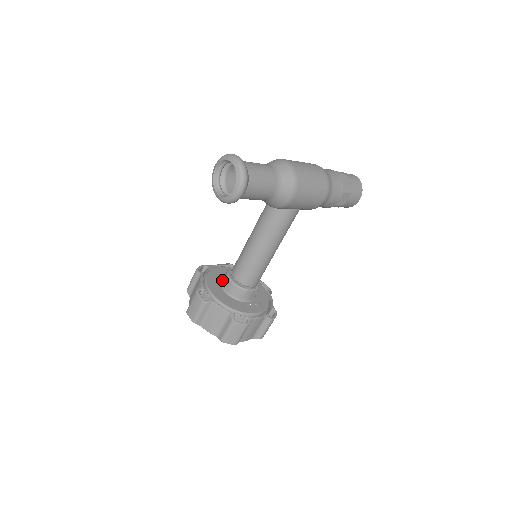
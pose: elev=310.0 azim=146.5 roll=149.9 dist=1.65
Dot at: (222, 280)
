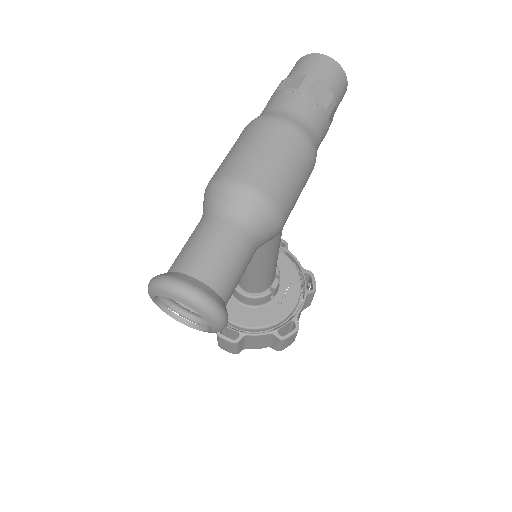
Dot at: occluded
